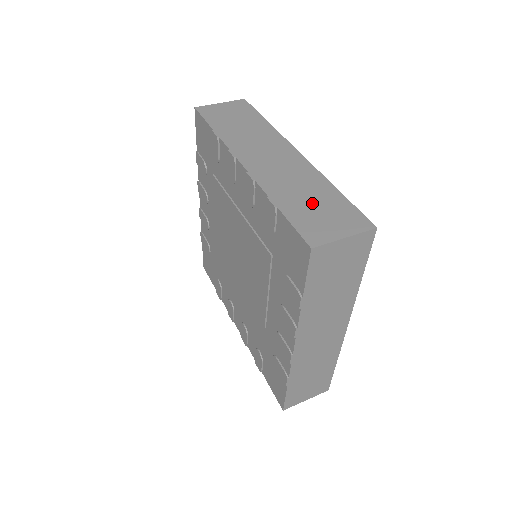
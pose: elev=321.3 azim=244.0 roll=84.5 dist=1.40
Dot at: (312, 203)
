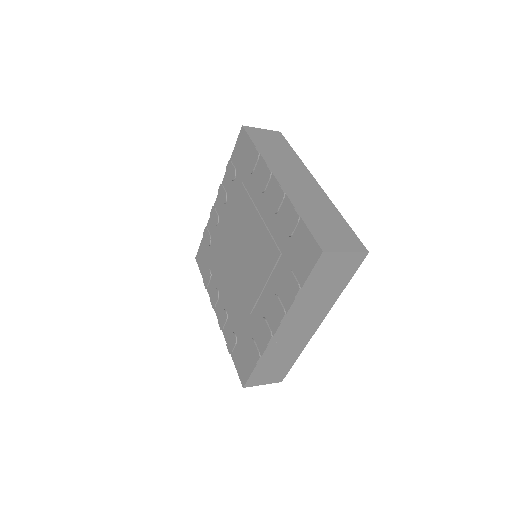
Dot at: (326, 222)
